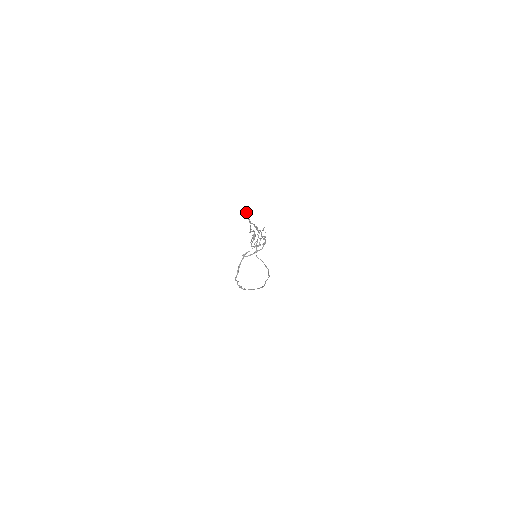
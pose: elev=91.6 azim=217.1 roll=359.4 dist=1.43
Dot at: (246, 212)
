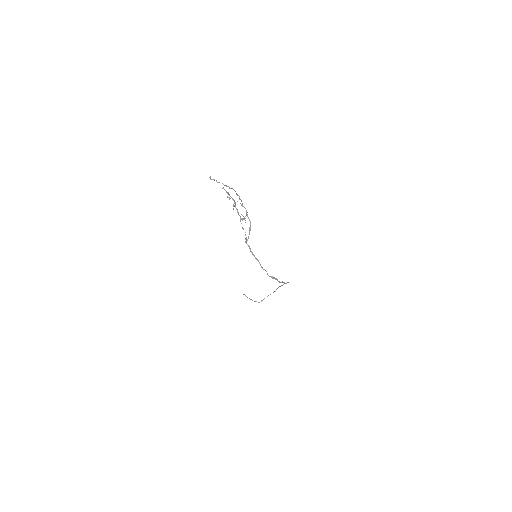
Dot at: (209, 177)
